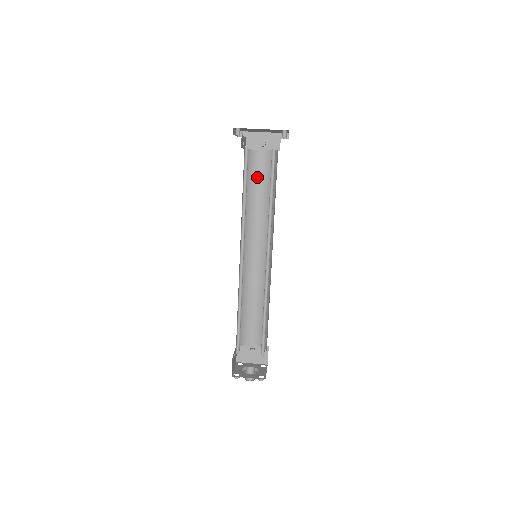
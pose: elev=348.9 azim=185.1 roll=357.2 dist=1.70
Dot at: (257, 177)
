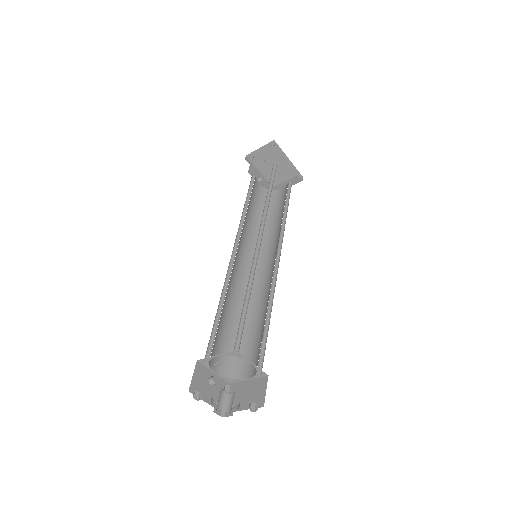
Dot at: (253, 198)
